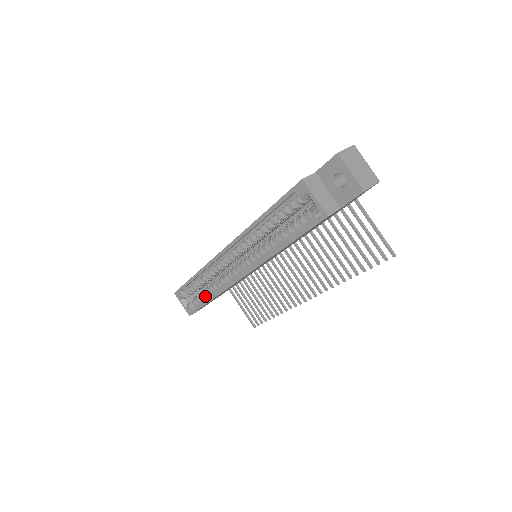
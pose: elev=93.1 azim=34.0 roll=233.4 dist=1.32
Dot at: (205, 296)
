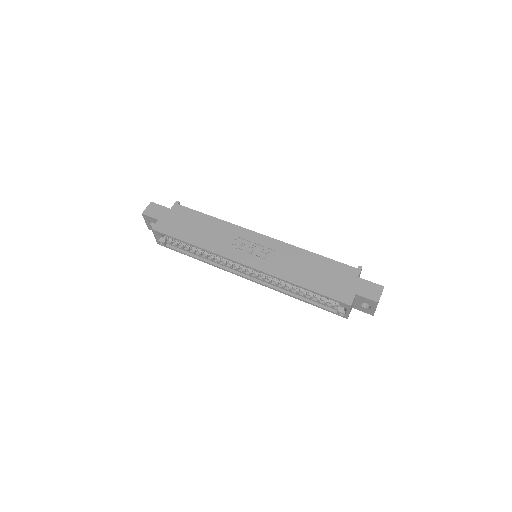
Dot at: (190, 250)
